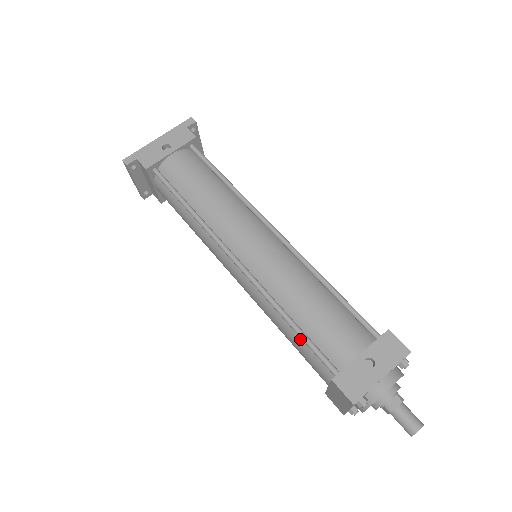
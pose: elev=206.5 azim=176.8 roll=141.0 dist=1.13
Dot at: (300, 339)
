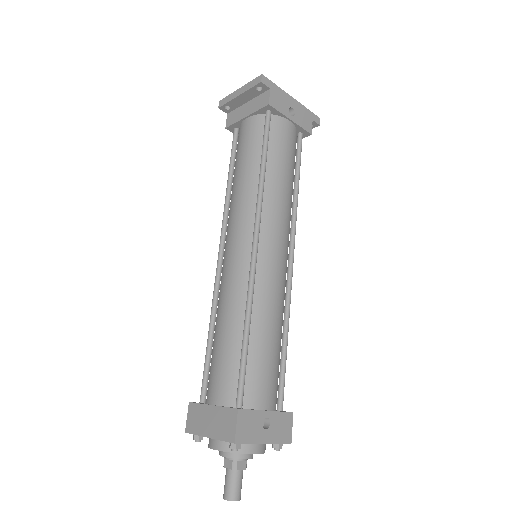
Dot at: (236, 352)
